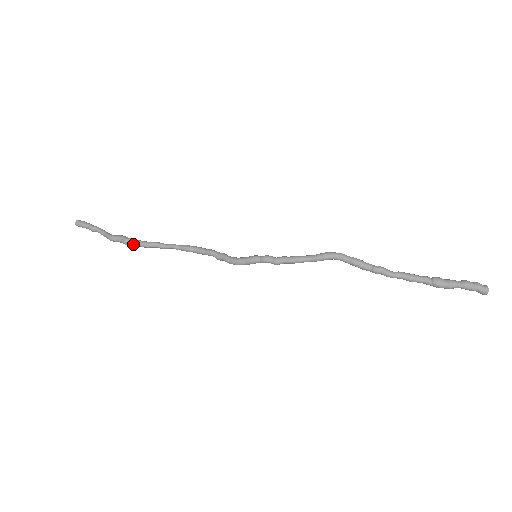
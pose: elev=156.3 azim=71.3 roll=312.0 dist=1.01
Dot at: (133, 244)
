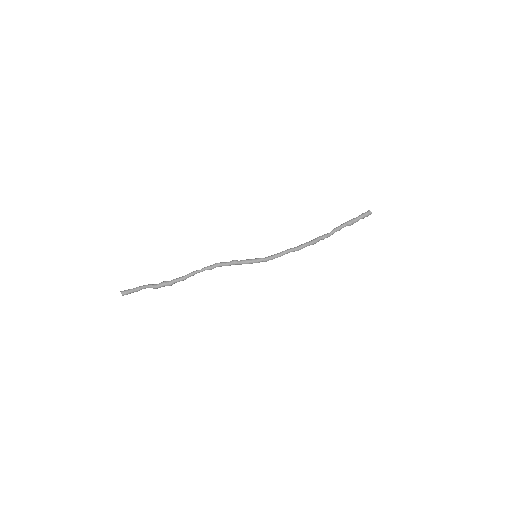
Dot at: occluded
